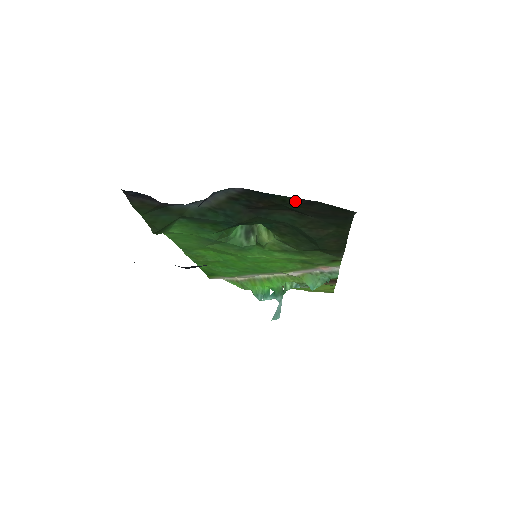
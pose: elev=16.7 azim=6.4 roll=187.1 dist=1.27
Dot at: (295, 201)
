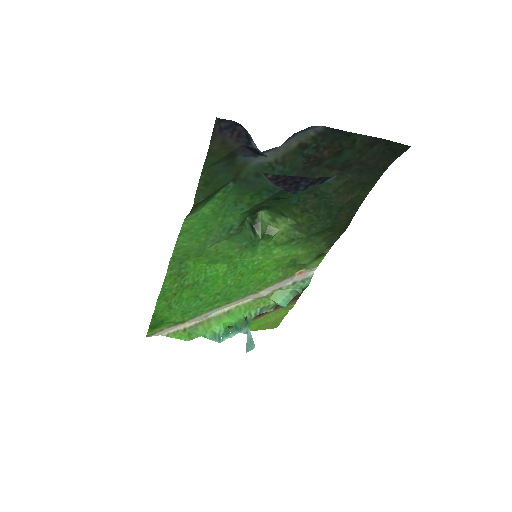
Dot at: (363, 141)
